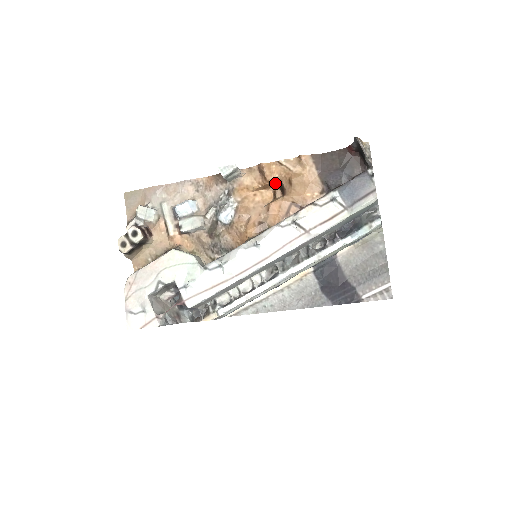
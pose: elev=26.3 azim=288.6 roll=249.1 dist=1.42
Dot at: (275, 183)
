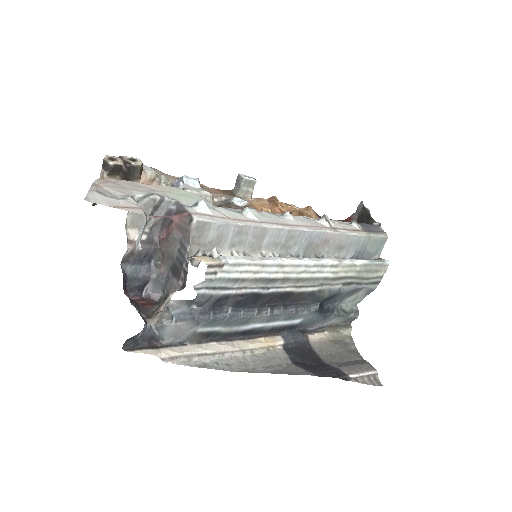
Dot at: occluded
